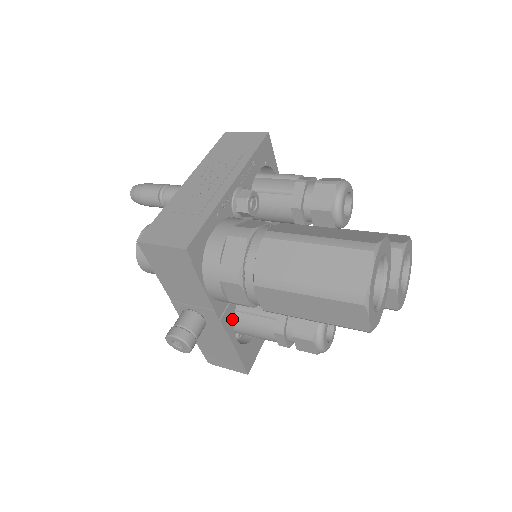
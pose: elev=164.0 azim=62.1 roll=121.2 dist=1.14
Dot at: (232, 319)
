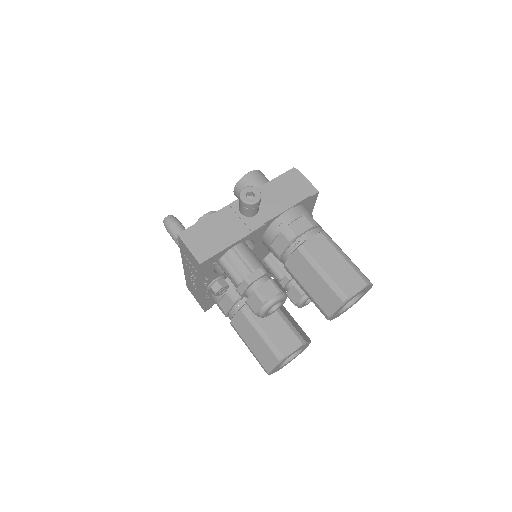
Dot at: occluded
